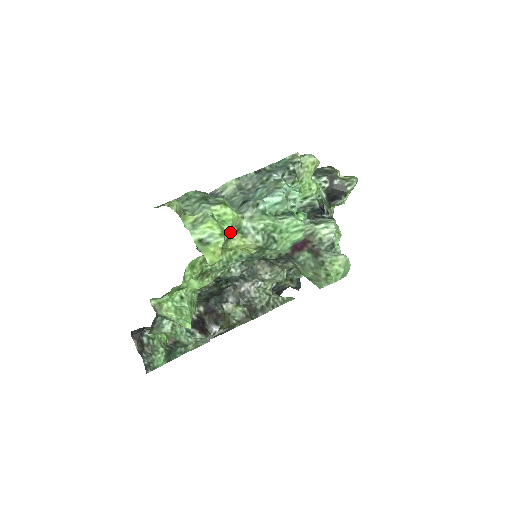
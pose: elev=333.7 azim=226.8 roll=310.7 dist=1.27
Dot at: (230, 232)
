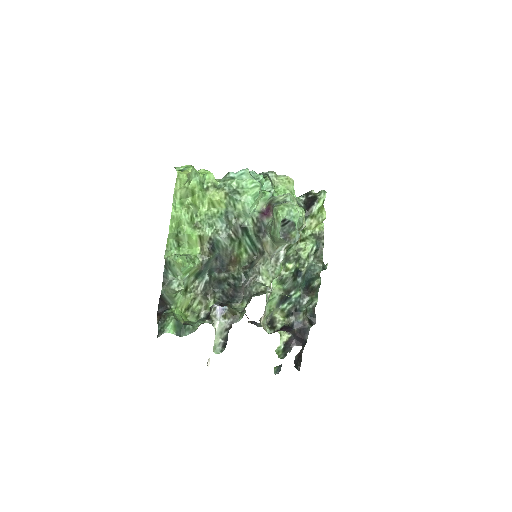
Dot at: (208, 185)
